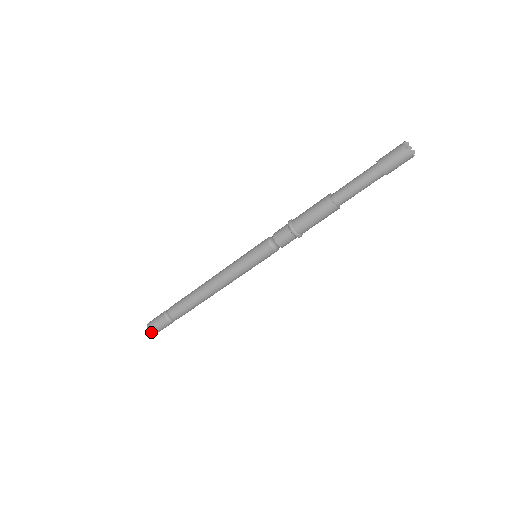
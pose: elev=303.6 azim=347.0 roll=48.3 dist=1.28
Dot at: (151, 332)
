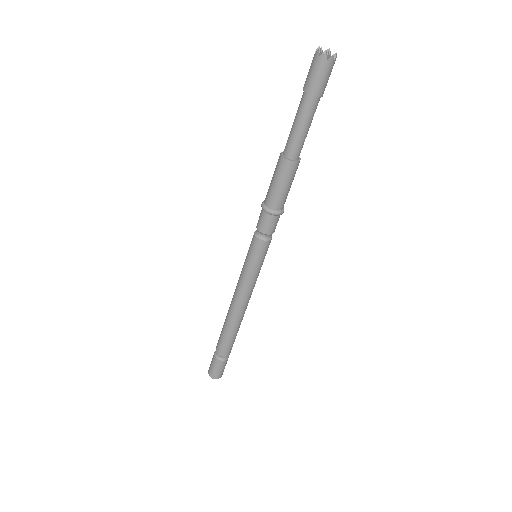
Dot at: occluded
